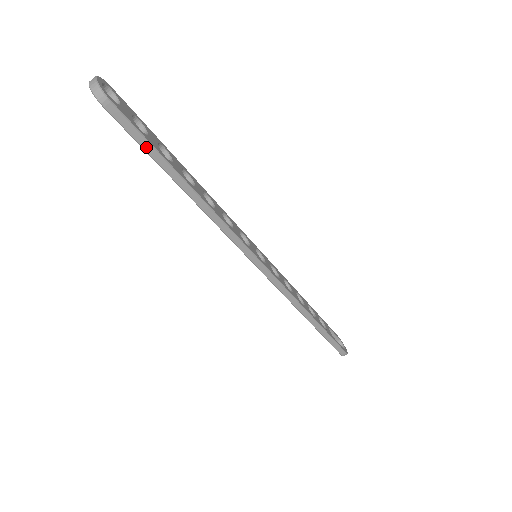
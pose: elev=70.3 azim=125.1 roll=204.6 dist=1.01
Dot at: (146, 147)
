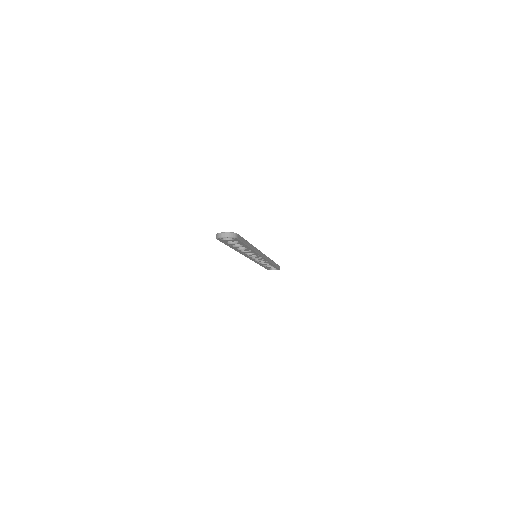
Dot at: (244, 242)
